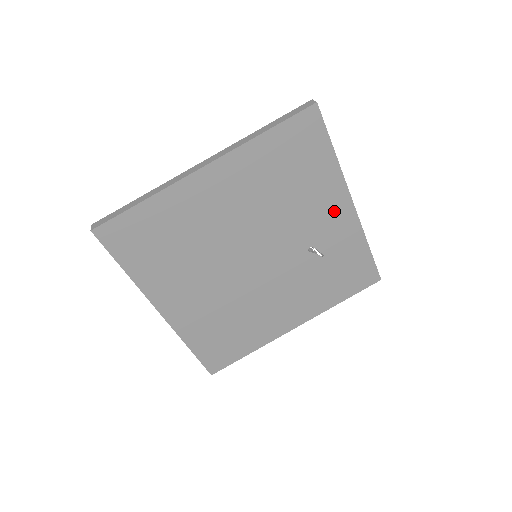
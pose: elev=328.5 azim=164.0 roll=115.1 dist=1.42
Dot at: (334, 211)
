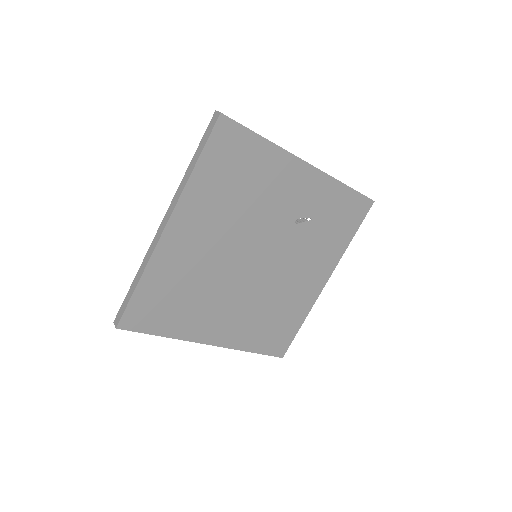
Dot at: (296, 181)
